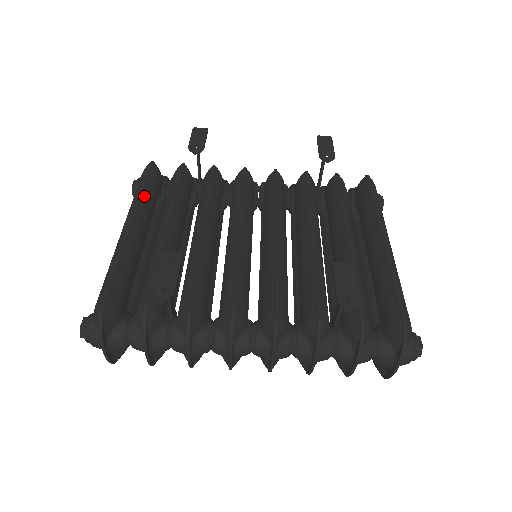
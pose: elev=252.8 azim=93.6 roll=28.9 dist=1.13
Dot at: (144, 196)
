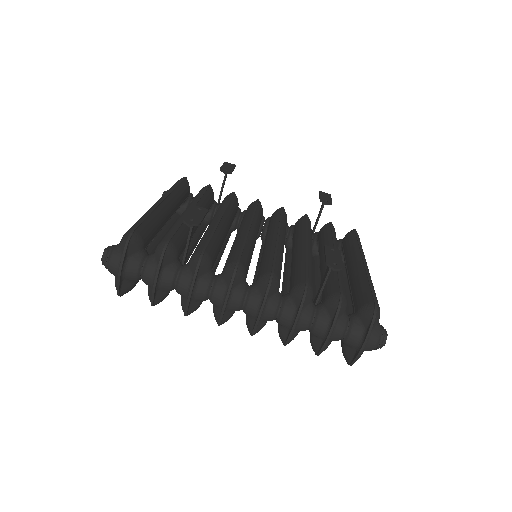
Dot at: (176, 191)
